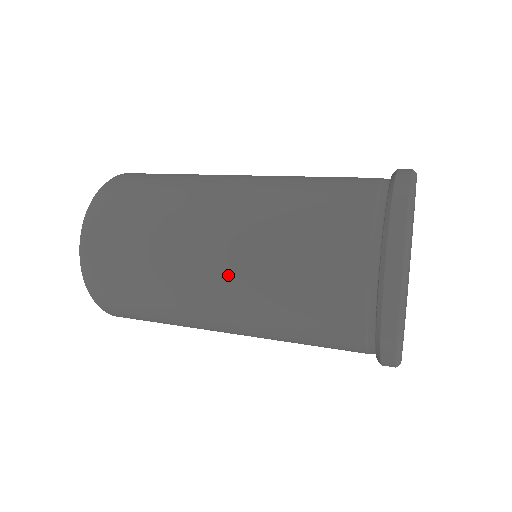
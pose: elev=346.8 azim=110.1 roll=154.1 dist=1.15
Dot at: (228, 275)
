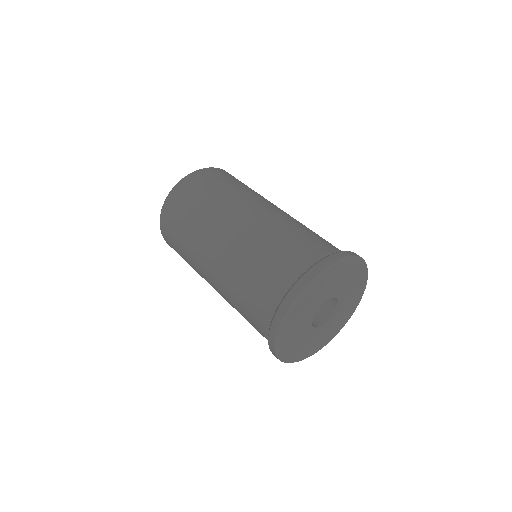
Dot at: occluded
